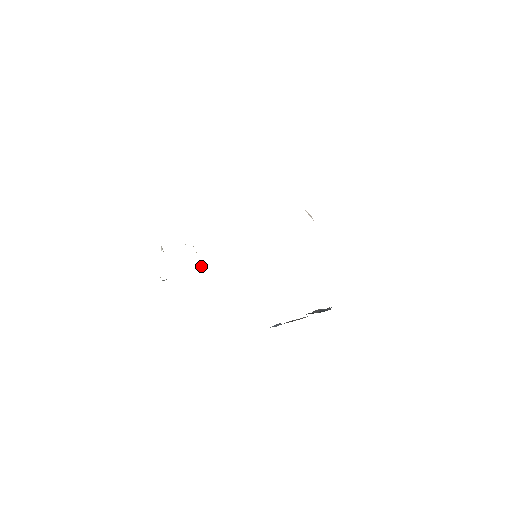
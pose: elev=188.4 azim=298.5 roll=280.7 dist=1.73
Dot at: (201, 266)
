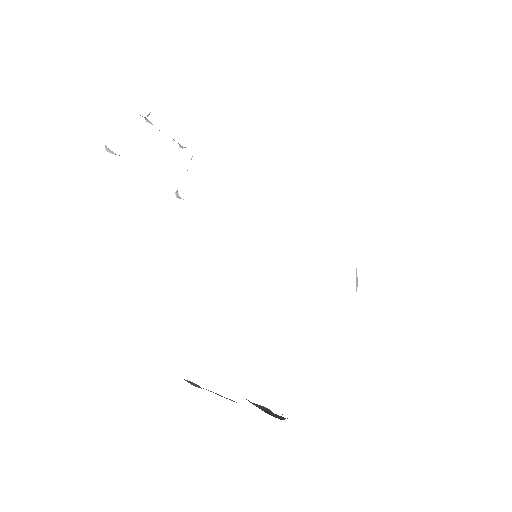
Dot at: (177, 190)
